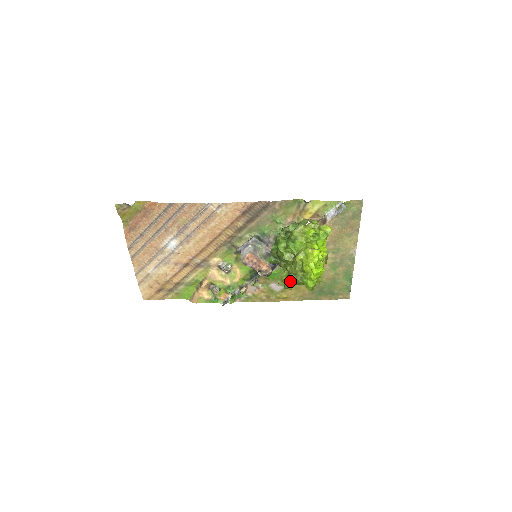
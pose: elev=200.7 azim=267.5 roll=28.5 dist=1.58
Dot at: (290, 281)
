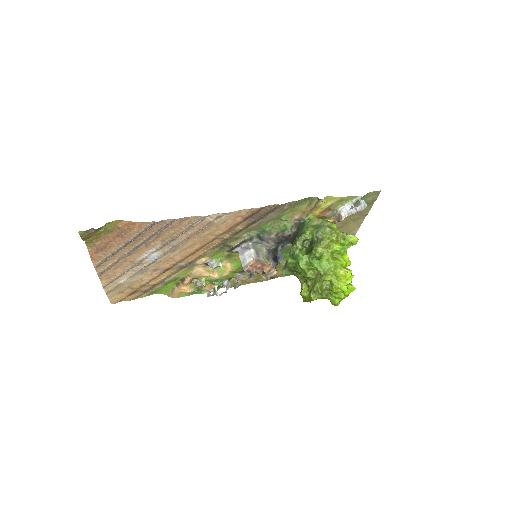
Dot at: (314, 299)
